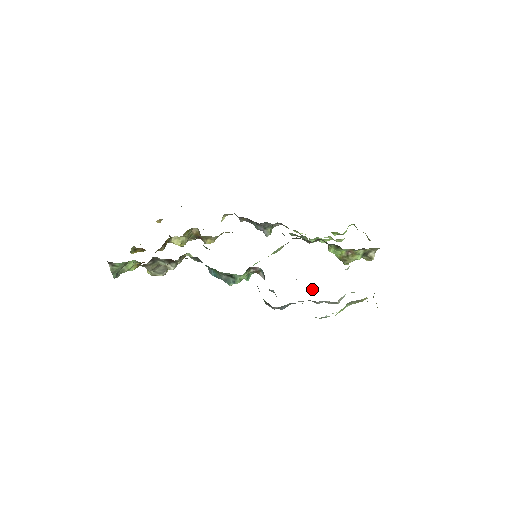
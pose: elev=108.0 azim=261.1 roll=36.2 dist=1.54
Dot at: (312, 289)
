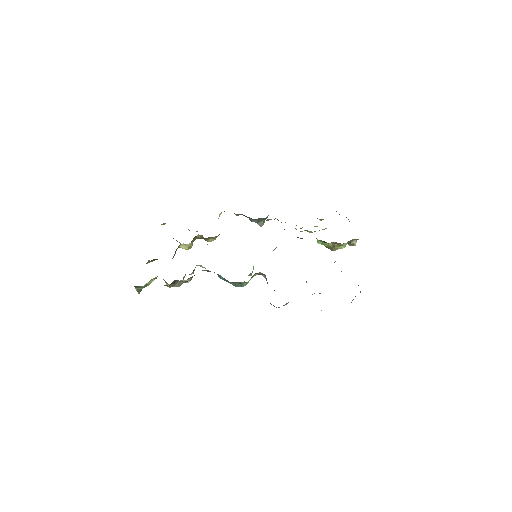
Dot at: (306, 282)
